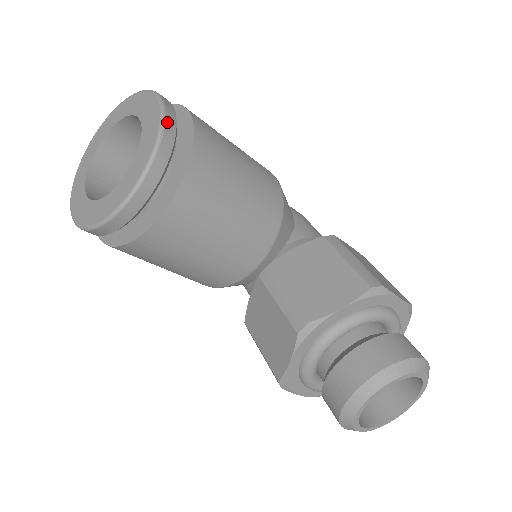
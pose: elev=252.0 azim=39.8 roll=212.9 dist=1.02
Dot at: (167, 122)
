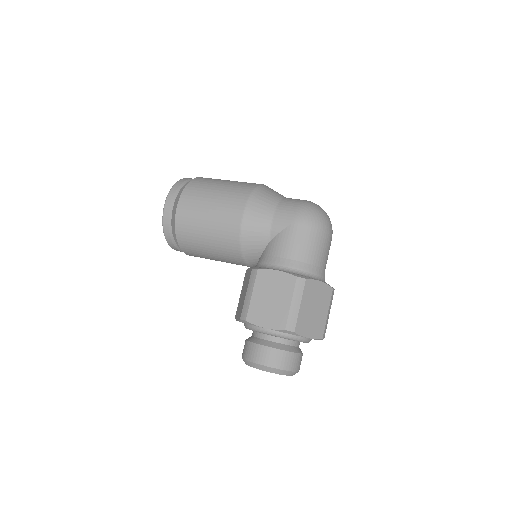
Dot at: (164, 225)
